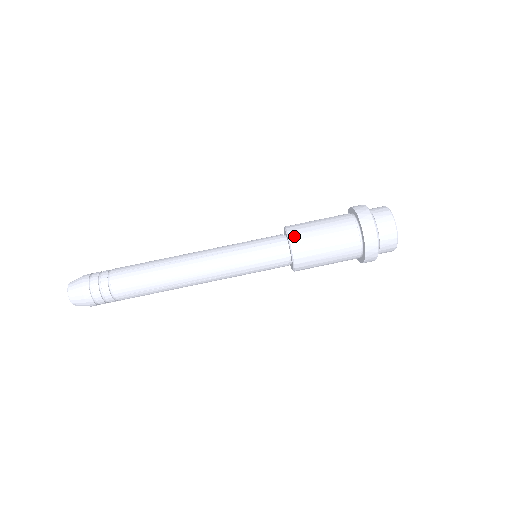
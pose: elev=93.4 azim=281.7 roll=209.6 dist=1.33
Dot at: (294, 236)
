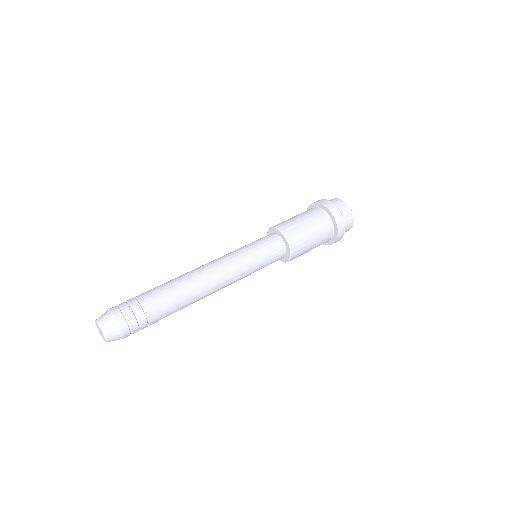
Dot at: occluded
